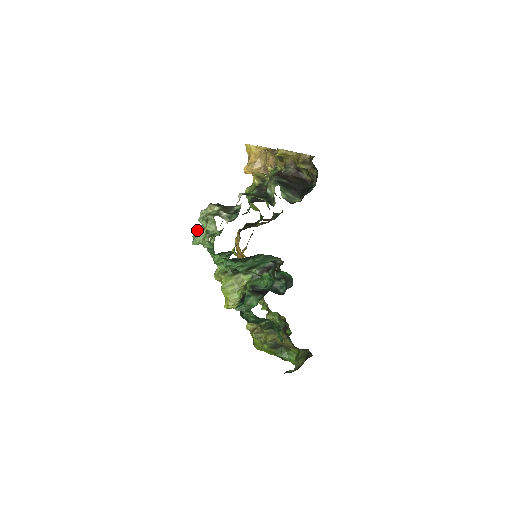
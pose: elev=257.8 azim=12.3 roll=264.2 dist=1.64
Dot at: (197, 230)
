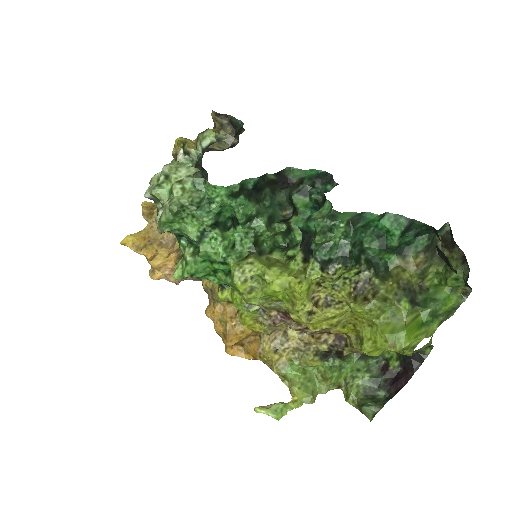
Dot at: (160, 216)
